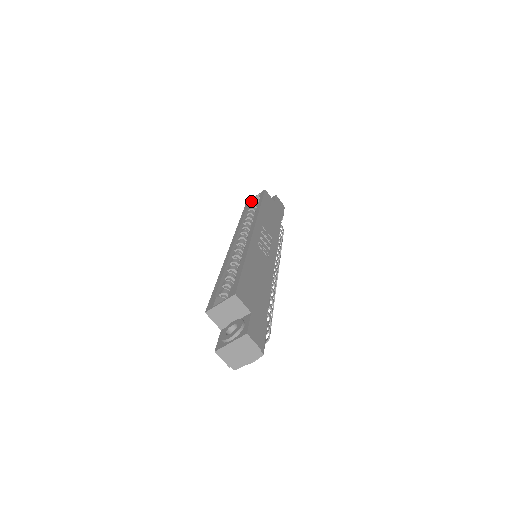
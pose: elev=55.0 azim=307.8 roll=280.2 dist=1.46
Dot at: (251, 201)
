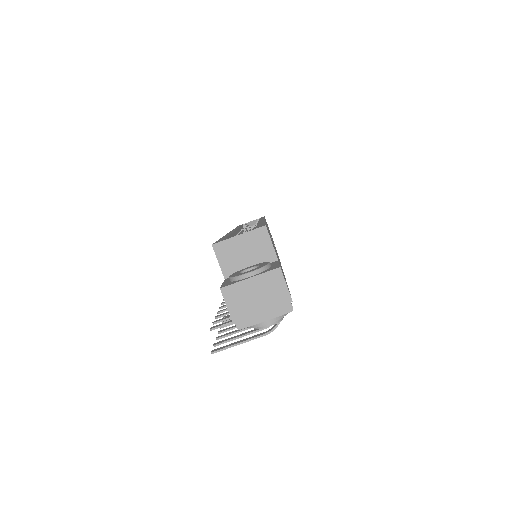
Dot at: (246, 224)
